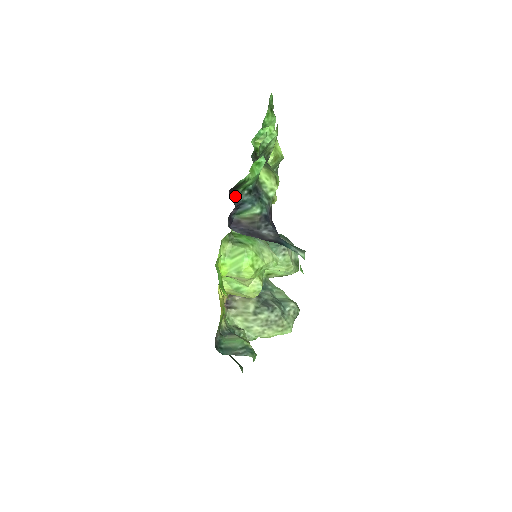
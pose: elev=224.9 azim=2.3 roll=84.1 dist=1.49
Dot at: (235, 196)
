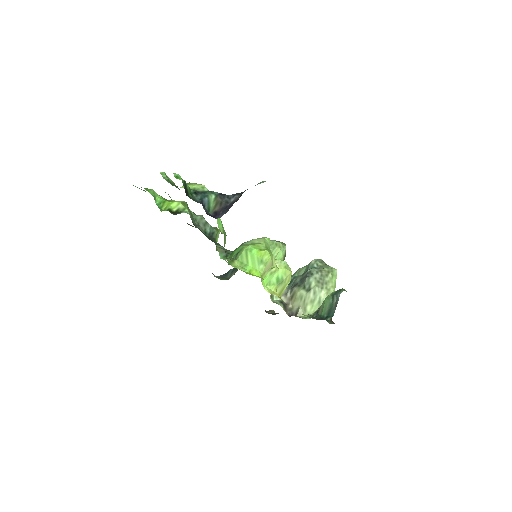
Dot at: occluded
